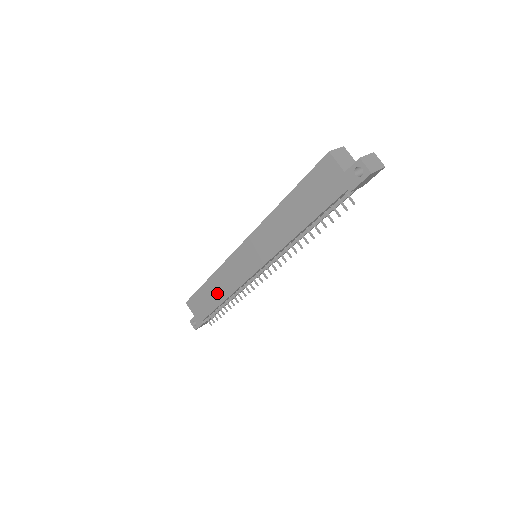
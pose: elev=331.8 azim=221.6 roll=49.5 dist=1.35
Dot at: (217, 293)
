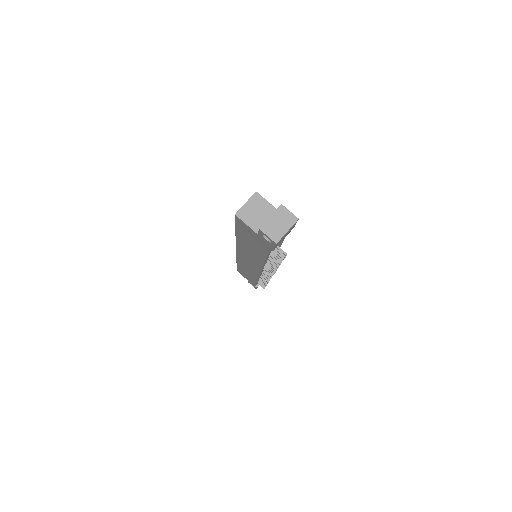
Dot at: (249, 274)
